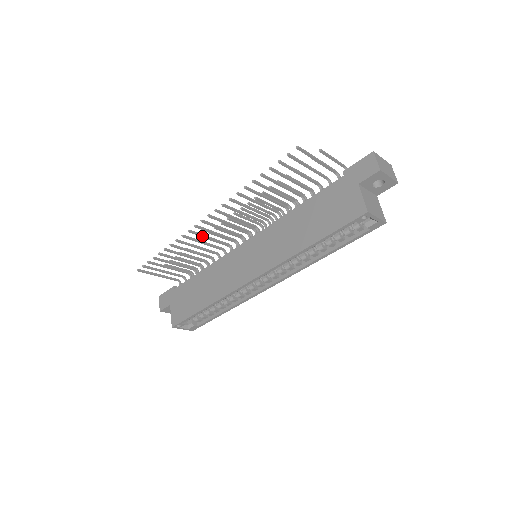
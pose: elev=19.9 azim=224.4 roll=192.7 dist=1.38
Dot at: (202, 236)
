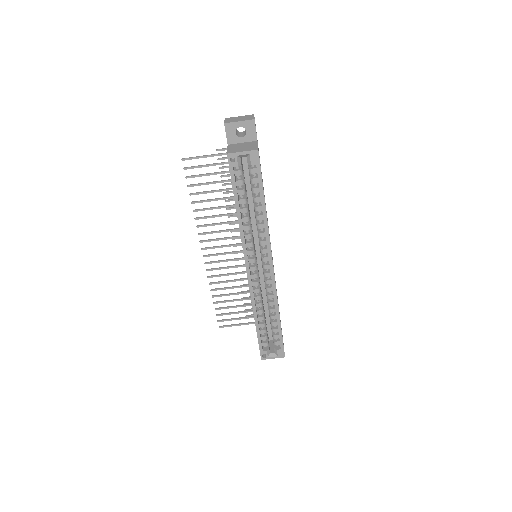
Dot at: (220, 269)
